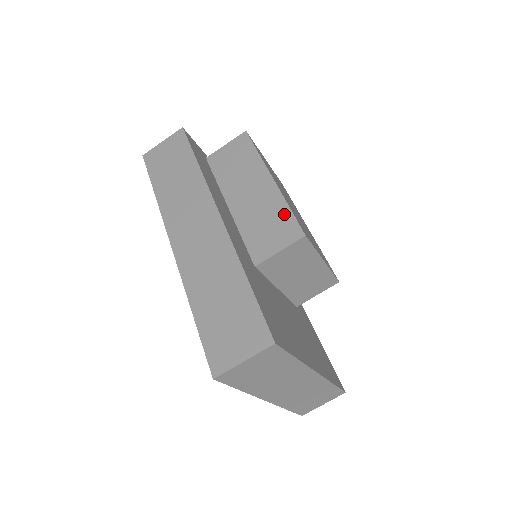
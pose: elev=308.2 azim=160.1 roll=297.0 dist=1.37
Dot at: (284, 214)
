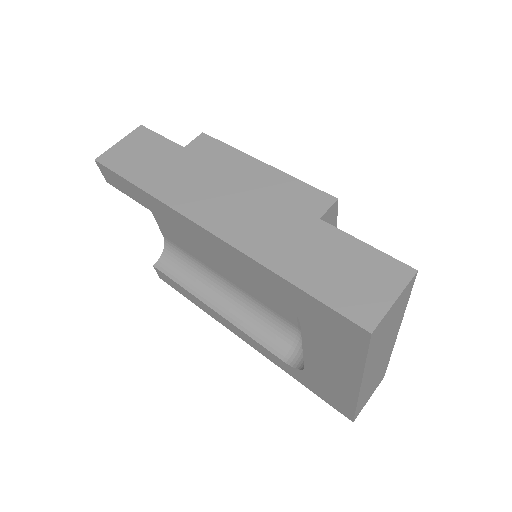
Dot at: (301, 188)
